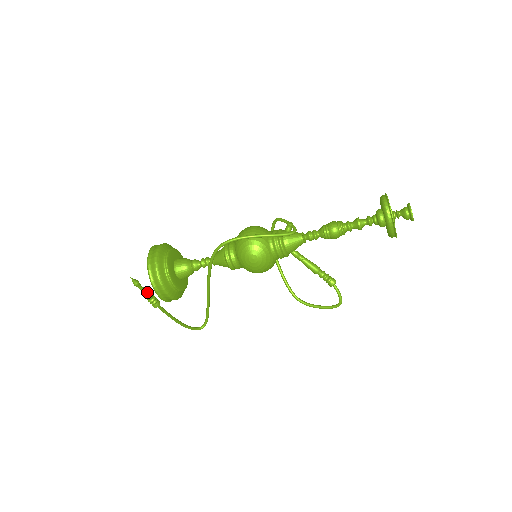
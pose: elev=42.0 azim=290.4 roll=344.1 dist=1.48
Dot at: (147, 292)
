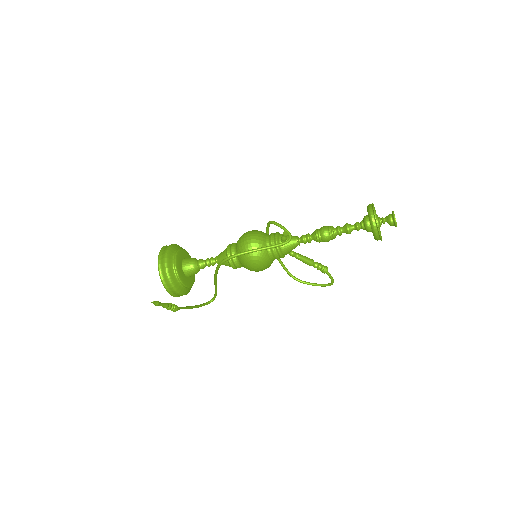
Dot at: (166, 305)
